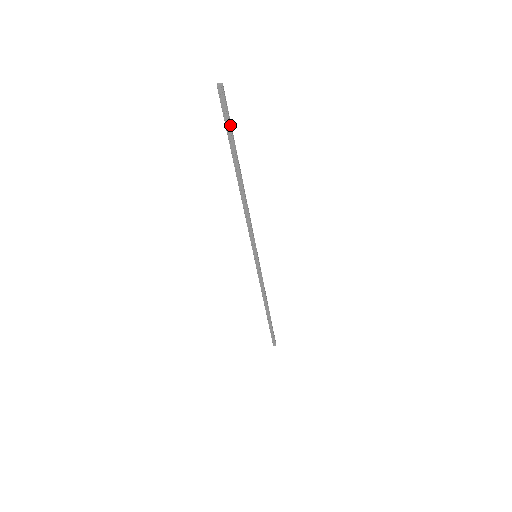
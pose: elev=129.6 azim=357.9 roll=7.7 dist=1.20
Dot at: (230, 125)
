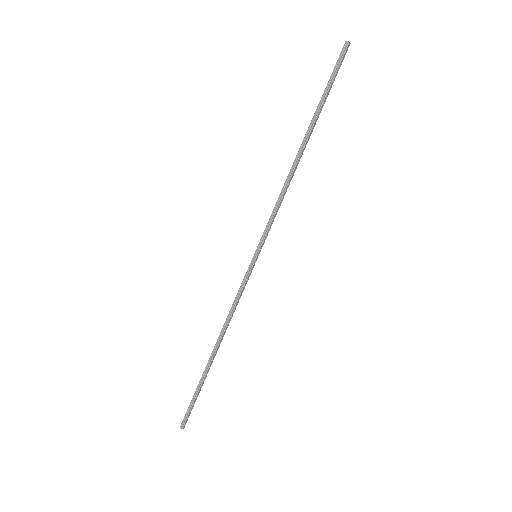
Dot at: occluded
